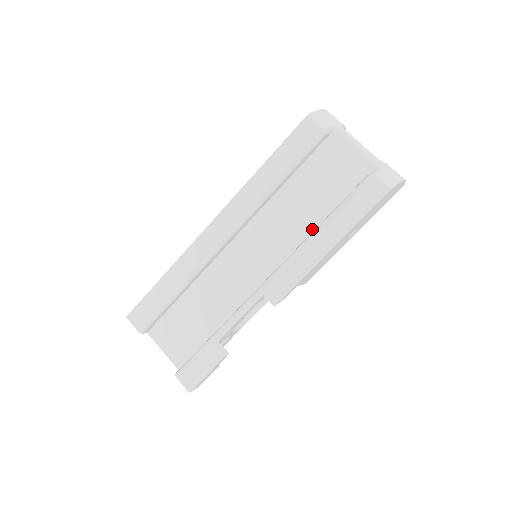
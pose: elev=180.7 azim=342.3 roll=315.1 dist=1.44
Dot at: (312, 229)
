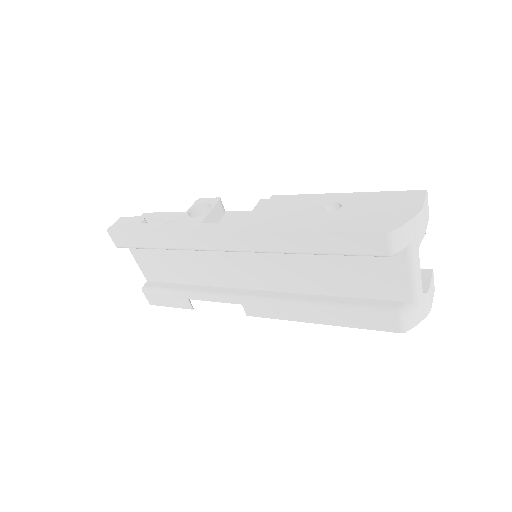
Dot at: (317, 292)
